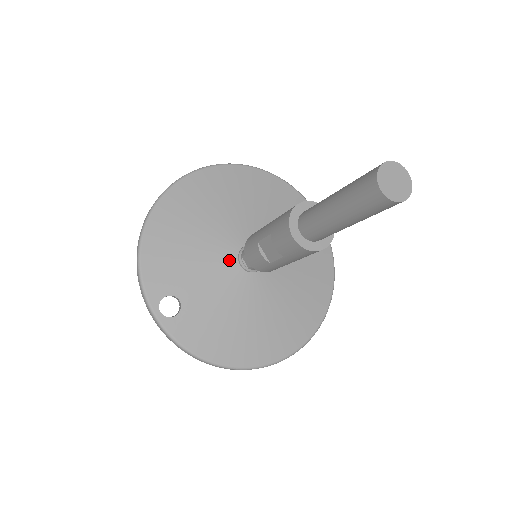
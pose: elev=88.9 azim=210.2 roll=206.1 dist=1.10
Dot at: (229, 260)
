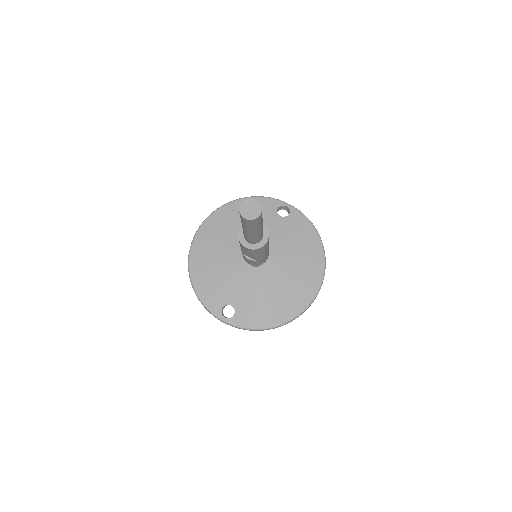
Dot at: (244, 267)
